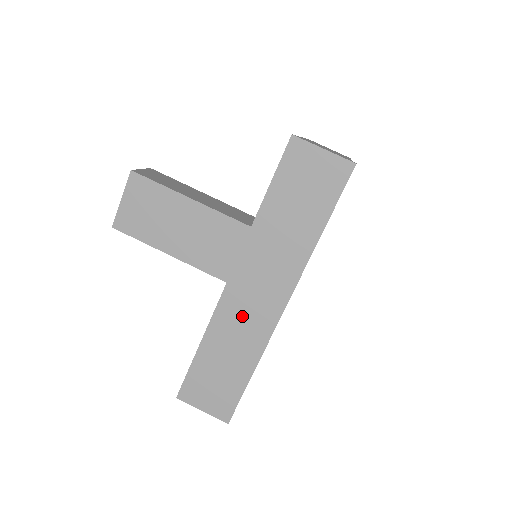
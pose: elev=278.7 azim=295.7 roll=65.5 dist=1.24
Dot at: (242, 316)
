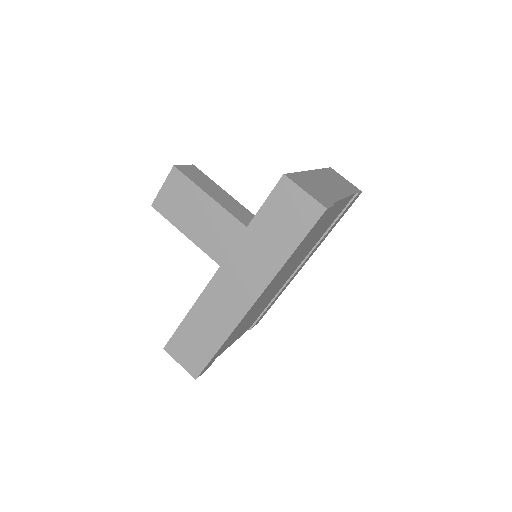
Dot at: (221, 302)
